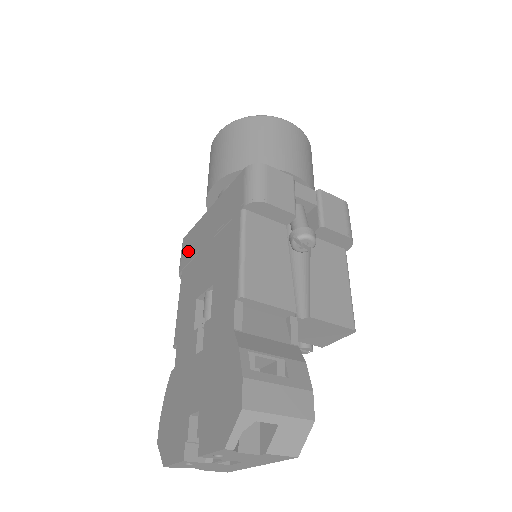
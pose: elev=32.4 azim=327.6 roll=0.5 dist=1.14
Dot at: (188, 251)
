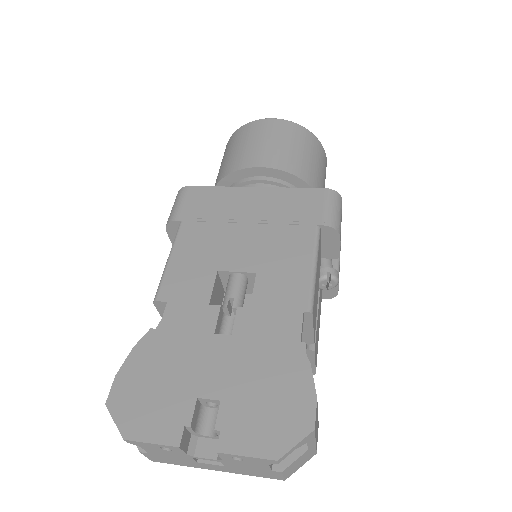
Dot at: (201, 207)
